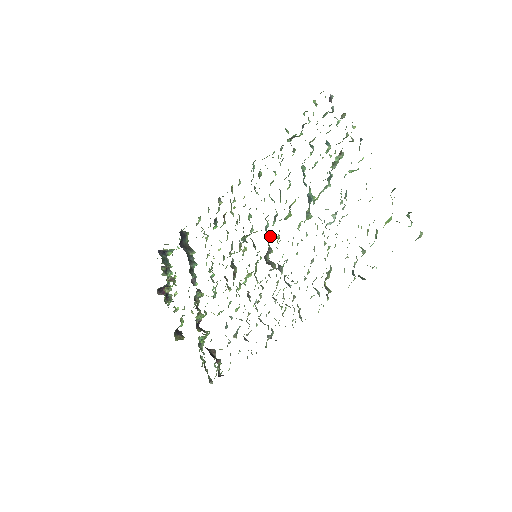
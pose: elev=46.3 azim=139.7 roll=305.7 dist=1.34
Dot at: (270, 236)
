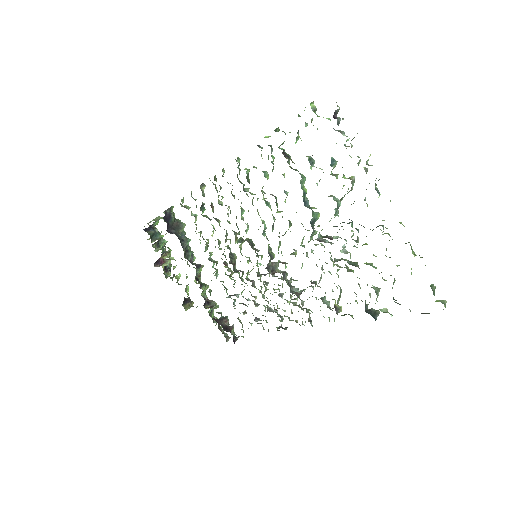
Dot at: occluded
